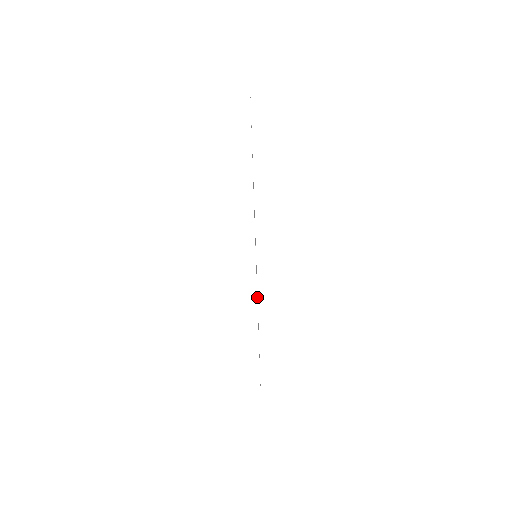
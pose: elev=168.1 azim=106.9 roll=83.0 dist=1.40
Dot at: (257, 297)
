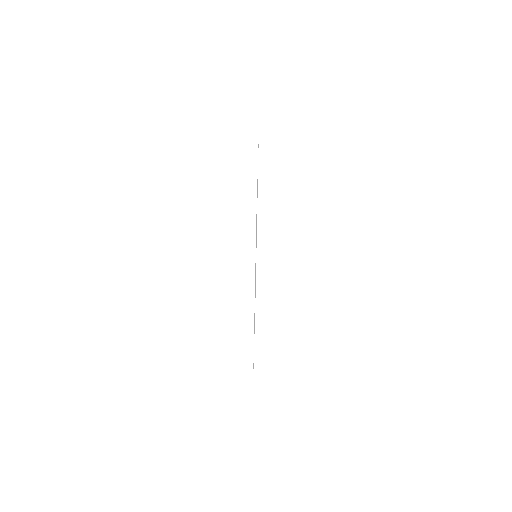
Dot at: (255, 289)
